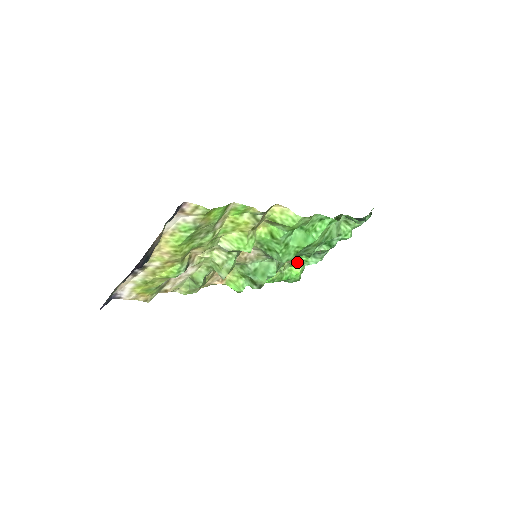
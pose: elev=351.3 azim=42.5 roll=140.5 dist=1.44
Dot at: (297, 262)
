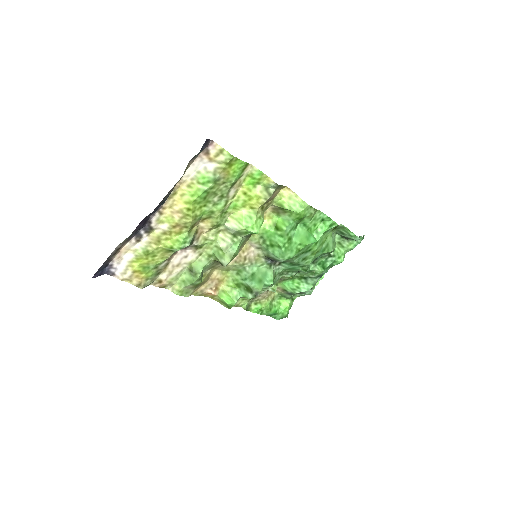
Dot at: (288, 288)
